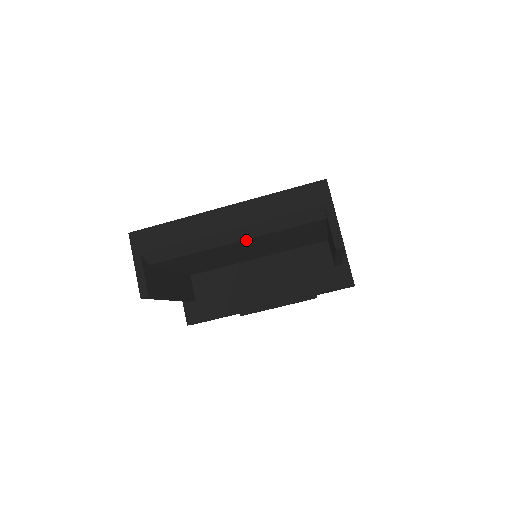
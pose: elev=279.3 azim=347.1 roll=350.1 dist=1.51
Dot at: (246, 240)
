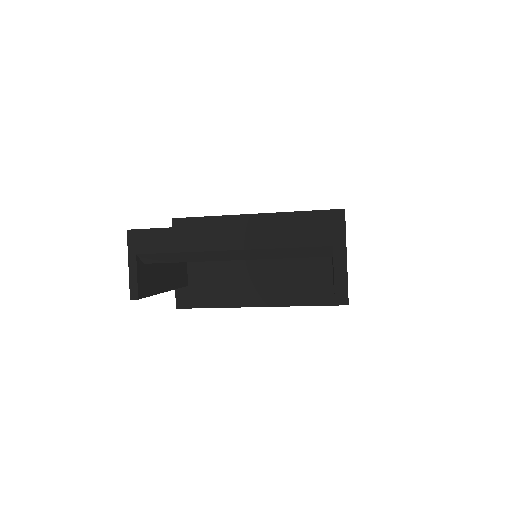
Dot at: (246, 259)
